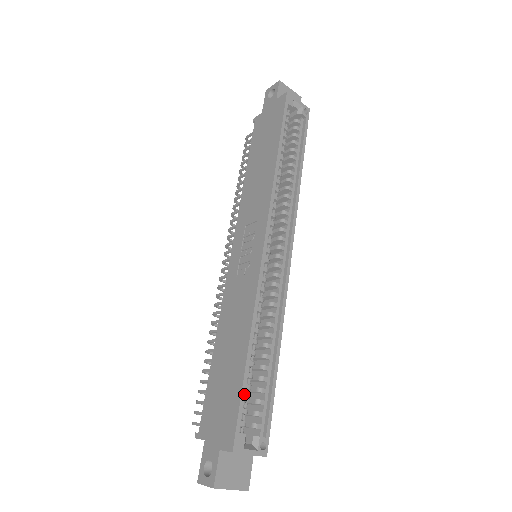
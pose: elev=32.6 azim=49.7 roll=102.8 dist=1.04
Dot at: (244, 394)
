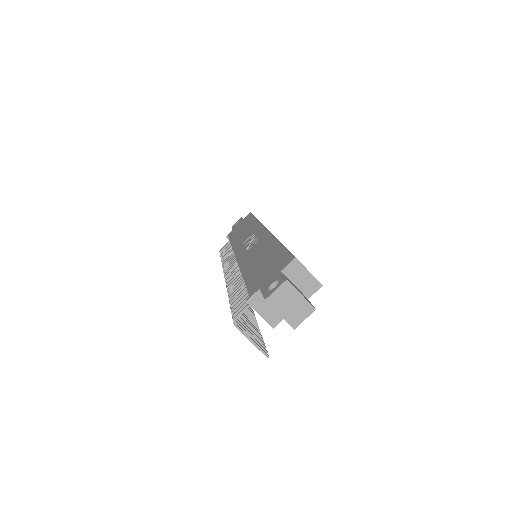
Dot at: occluded
